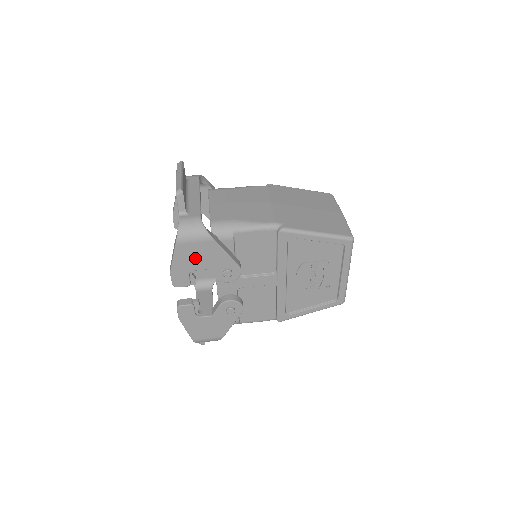
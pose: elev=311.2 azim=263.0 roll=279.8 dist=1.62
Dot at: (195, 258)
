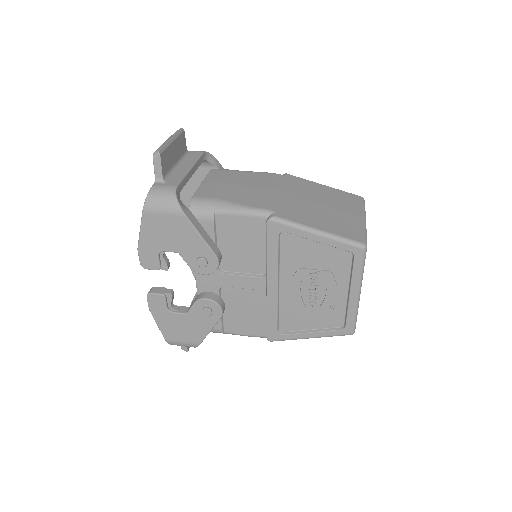
Dot at: (164, 235)
